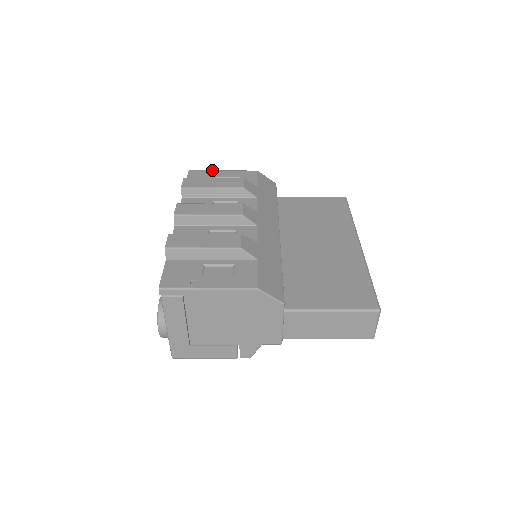
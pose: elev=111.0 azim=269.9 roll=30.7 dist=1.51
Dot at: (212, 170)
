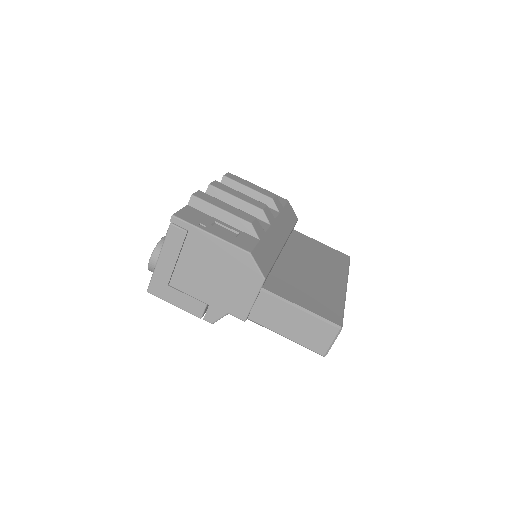
Dot at: (252, 183)
